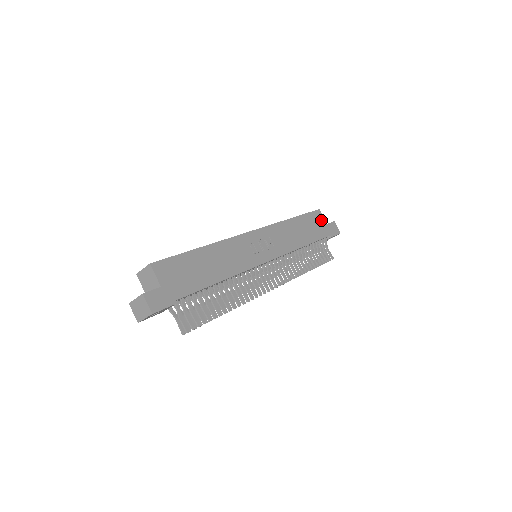
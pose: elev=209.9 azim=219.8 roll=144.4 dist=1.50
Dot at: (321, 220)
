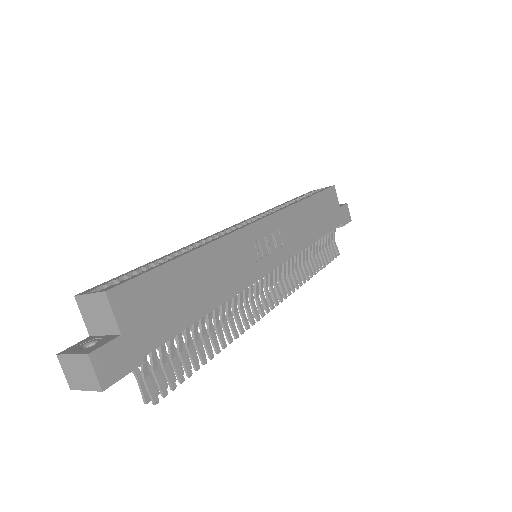
Dot at: (335, 202)
